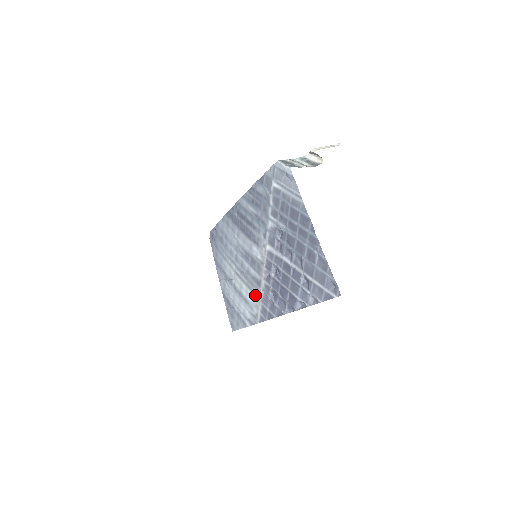
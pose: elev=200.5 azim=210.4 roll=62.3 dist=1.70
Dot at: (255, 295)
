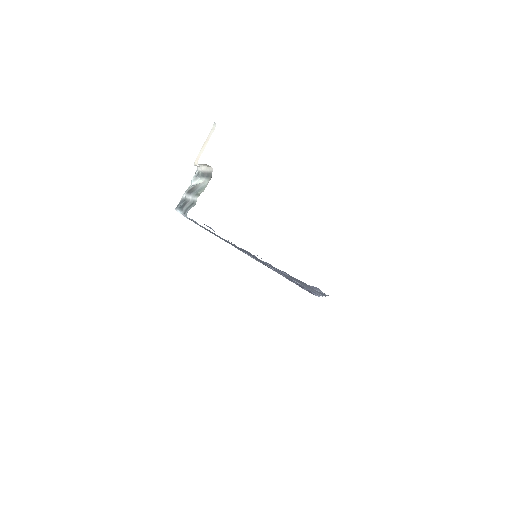
Dot at: occluded
